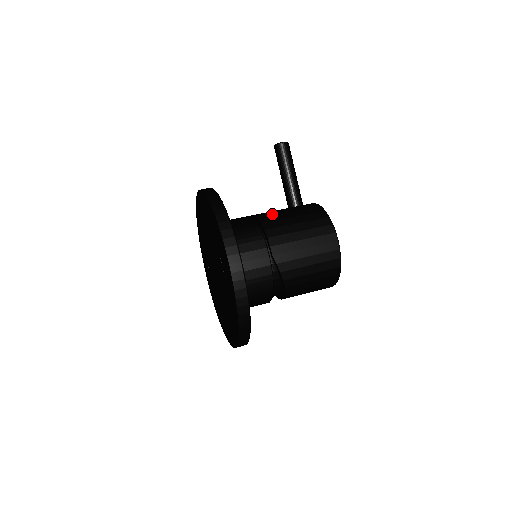
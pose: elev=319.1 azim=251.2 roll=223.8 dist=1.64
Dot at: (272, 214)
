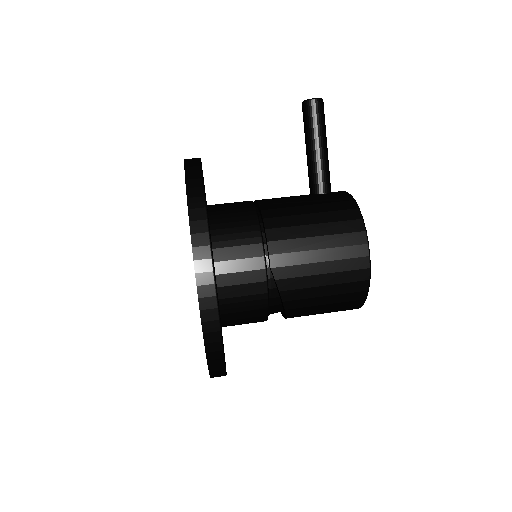
Dot at: (282, 204)
